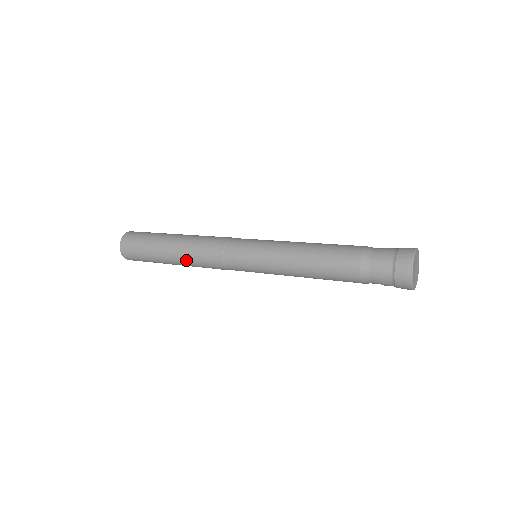
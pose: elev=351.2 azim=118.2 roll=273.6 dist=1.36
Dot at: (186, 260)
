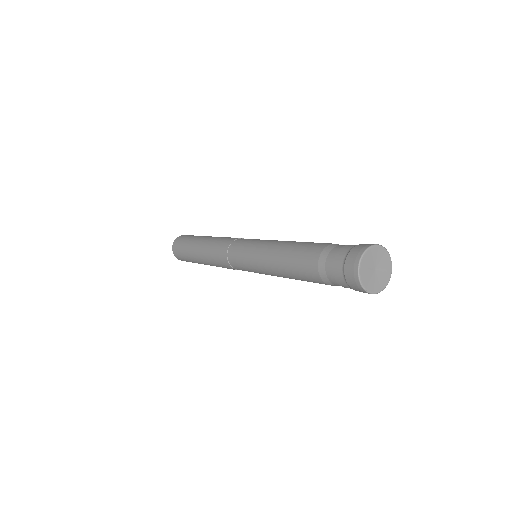
Dot at: (211, 264)
